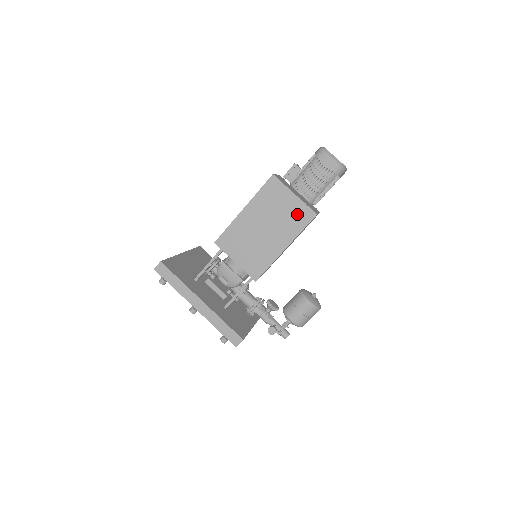
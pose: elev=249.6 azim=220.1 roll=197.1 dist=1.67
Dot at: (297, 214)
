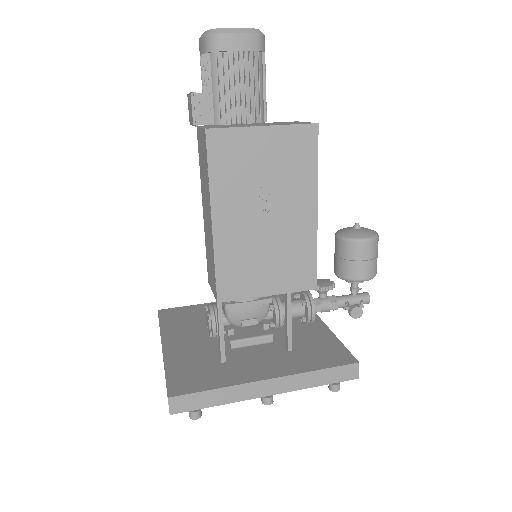
Dot at: (291, 151)
